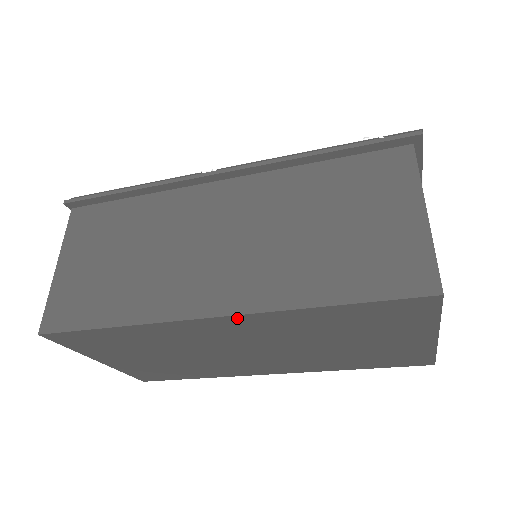
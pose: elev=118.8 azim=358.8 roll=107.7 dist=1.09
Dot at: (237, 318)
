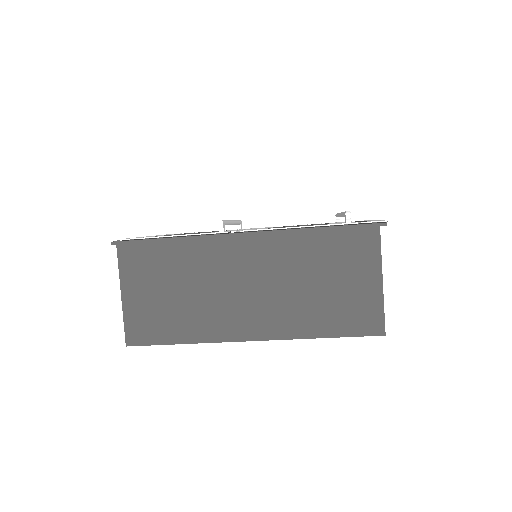
Dot at: (265, 339)
